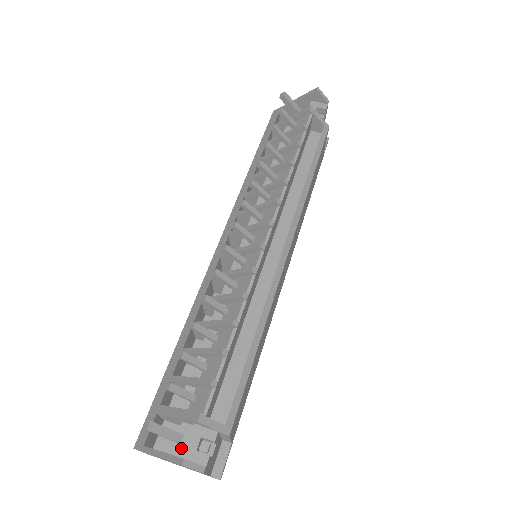
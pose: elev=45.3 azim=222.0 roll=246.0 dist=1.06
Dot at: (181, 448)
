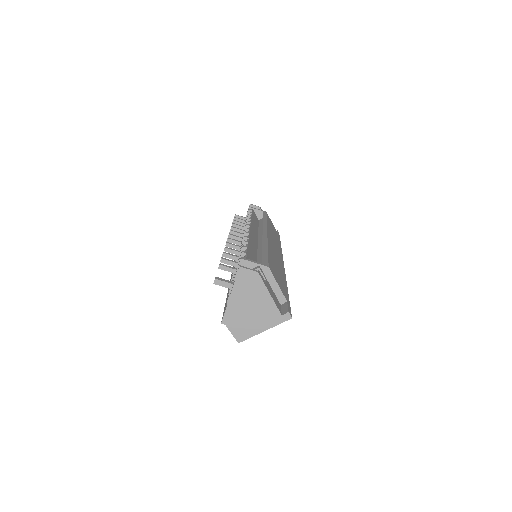
Dot at: occluded
